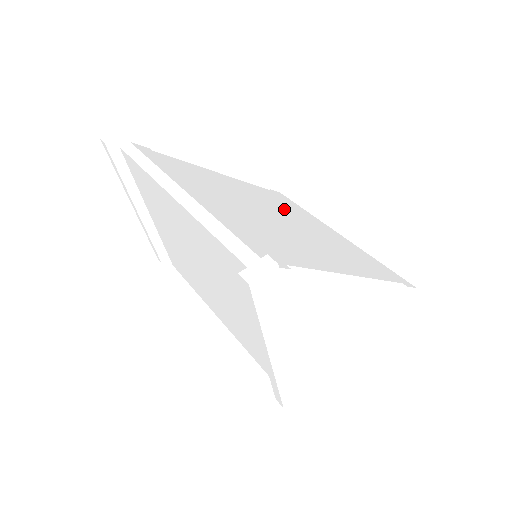
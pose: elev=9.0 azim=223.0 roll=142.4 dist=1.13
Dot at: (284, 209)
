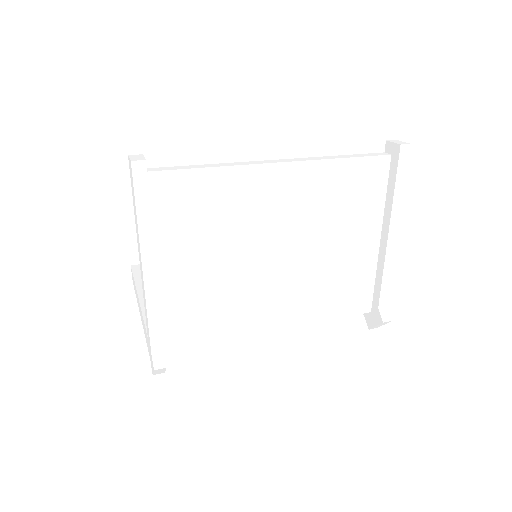
Dot at: occluded
